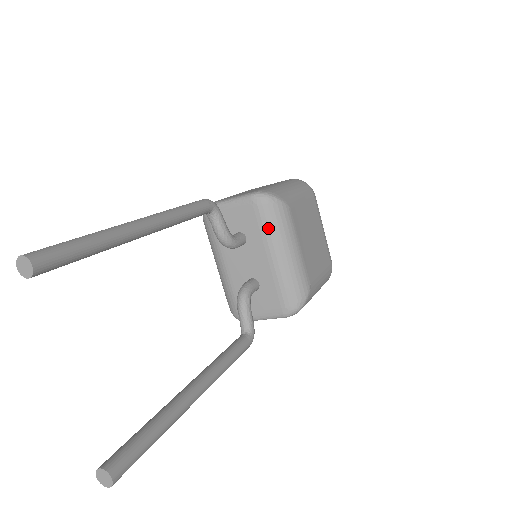
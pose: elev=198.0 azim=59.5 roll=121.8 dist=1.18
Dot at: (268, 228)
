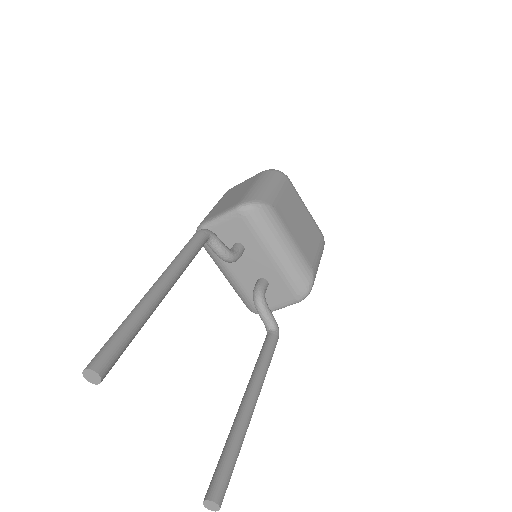
Dot at: (261, 233)
